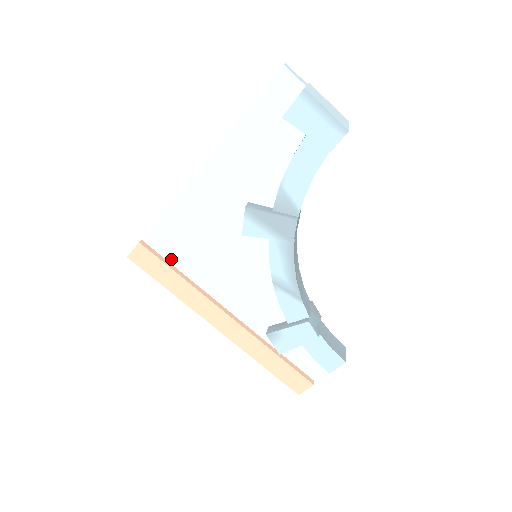
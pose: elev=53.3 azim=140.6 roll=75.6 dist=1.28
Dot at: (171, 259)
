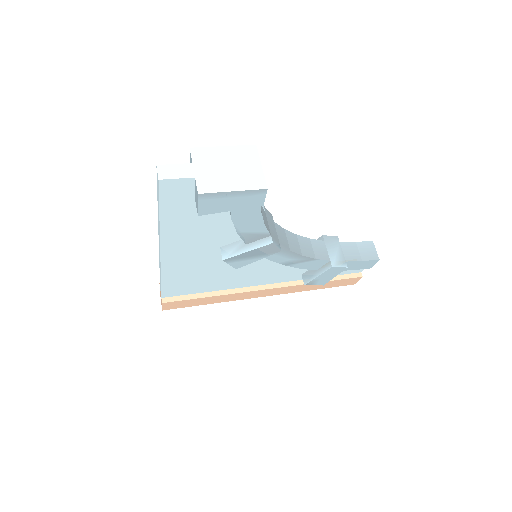
Dot at: (194, 292)
